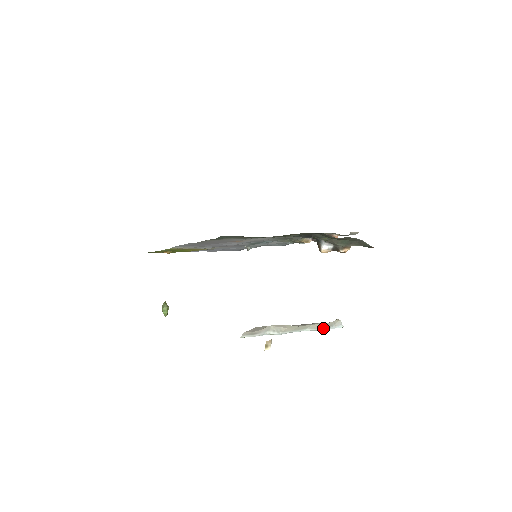
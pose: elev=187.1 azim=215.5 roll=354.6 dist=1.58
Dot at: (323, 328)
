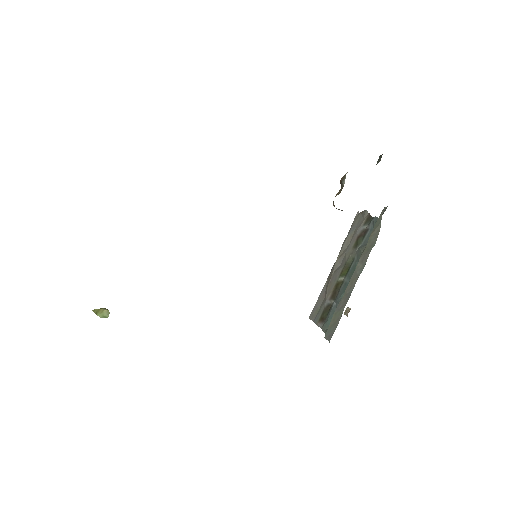
Dot at: occluded
